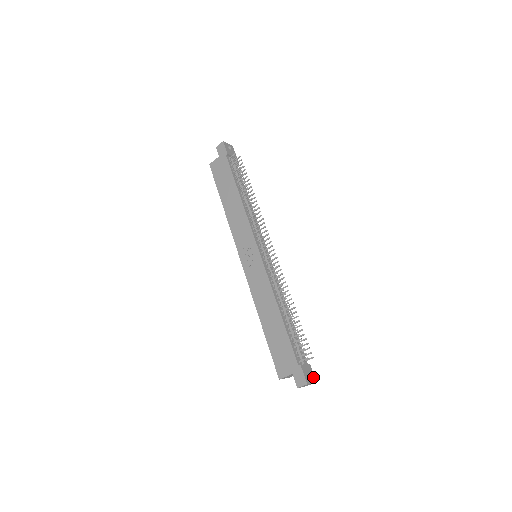
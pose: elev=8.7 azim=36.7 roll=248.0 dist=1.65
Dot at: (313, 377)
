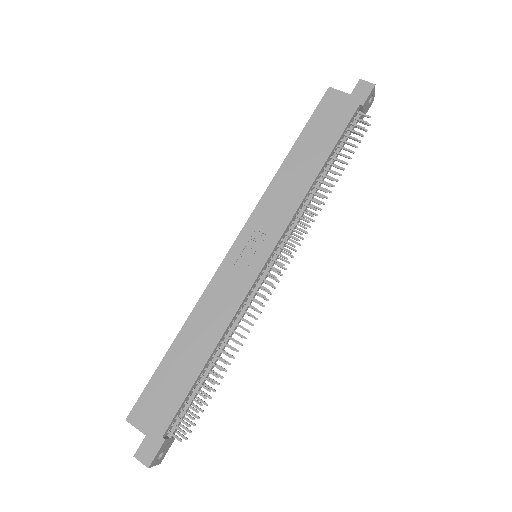
Dot at: (163, 456)
